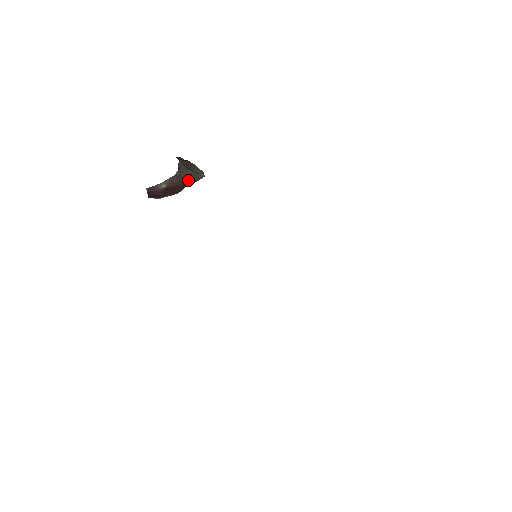
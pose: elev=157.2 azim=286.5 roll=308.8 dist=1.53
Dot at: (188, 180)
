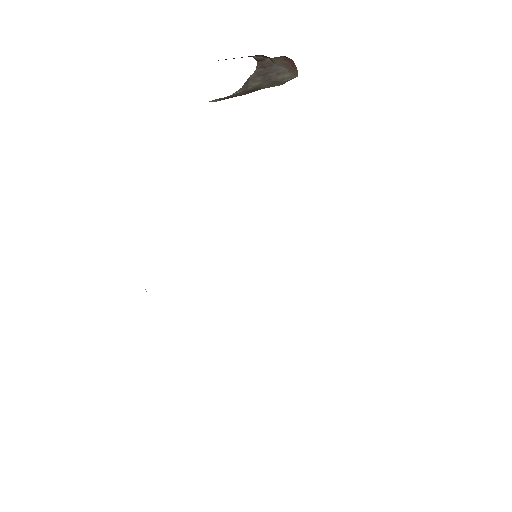
Dot at: (263, 87)
